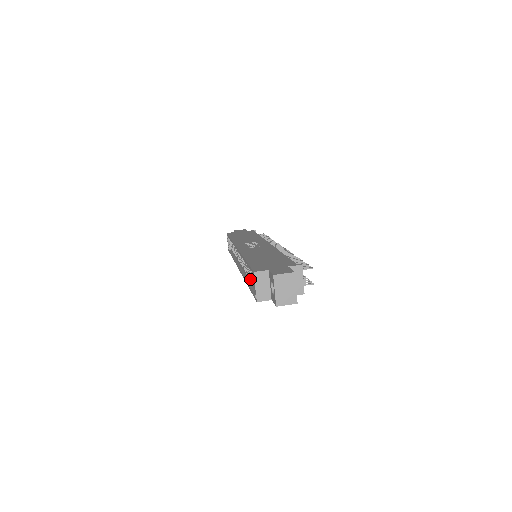
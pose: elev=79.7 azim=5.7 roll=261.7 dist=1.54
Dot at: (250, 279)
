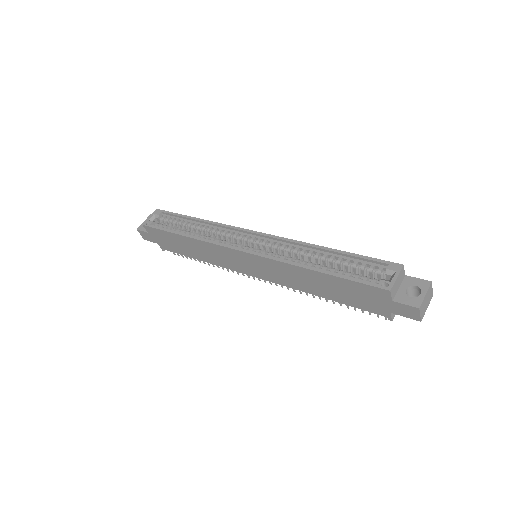
Dot at: (327, 268)
